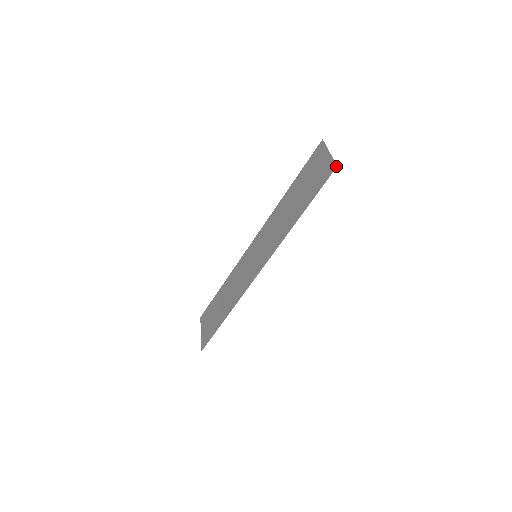
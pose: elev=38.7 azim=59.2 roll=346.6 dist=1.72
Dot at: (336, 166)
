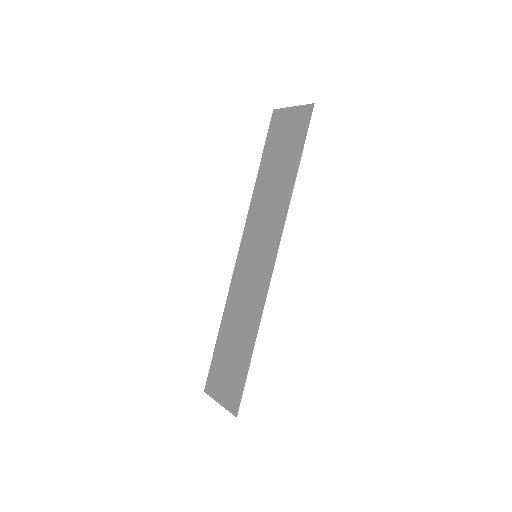
Dot at: (313, 104)
